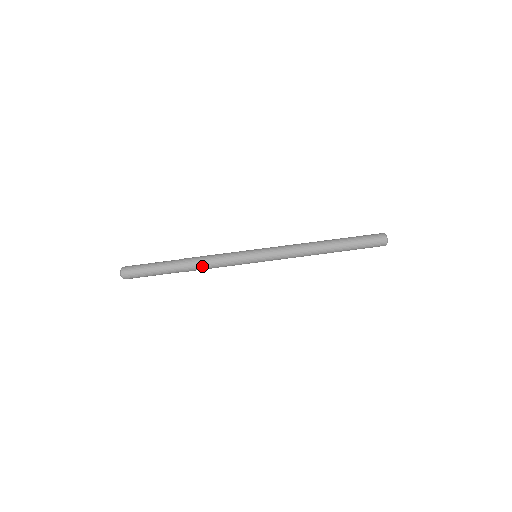
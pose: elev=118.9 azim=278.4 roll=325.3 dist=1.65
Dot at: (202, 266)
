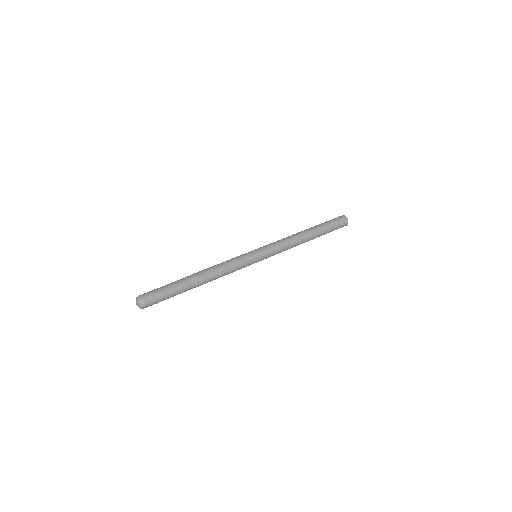
Dot at: (215, 274)
